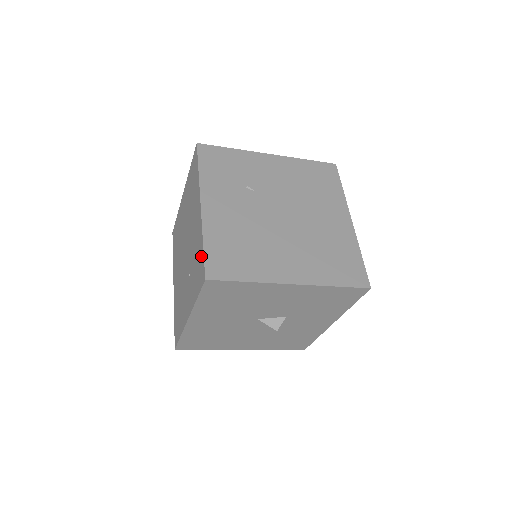
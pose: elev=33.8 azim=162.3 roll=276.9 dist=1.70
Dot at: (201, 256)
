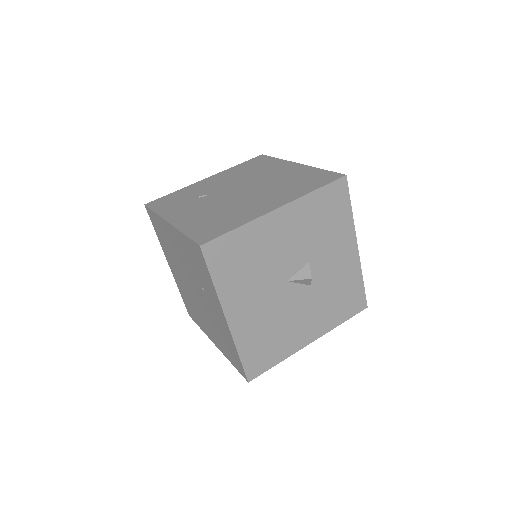
Dot at: (190, 245)
